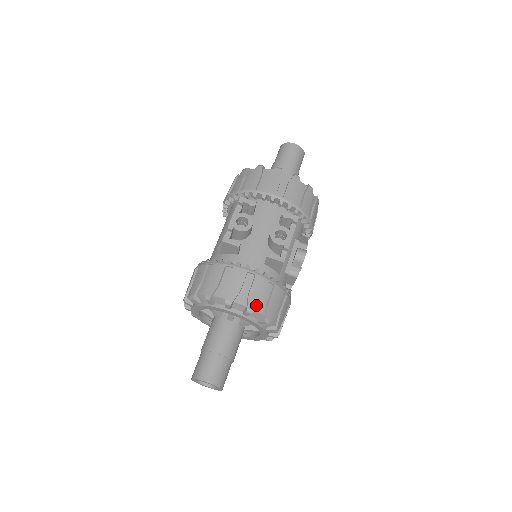
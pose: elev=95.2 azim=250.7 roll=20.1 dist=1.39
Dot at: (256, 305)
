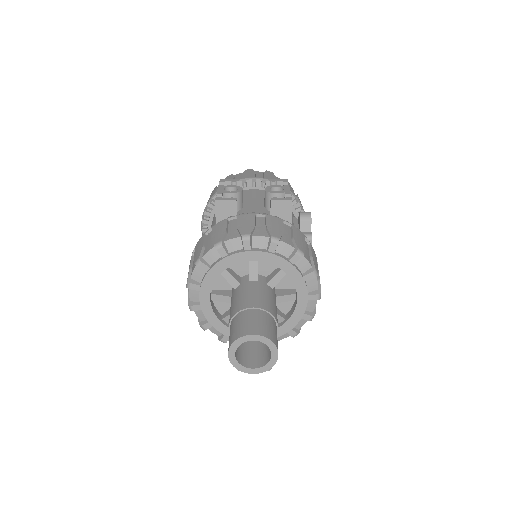
Dot at: (280, 235)
